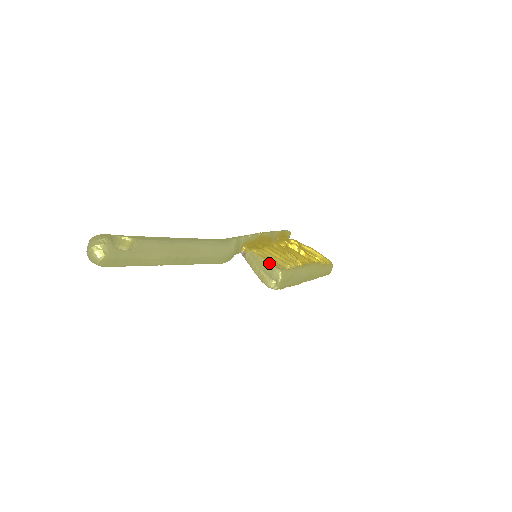
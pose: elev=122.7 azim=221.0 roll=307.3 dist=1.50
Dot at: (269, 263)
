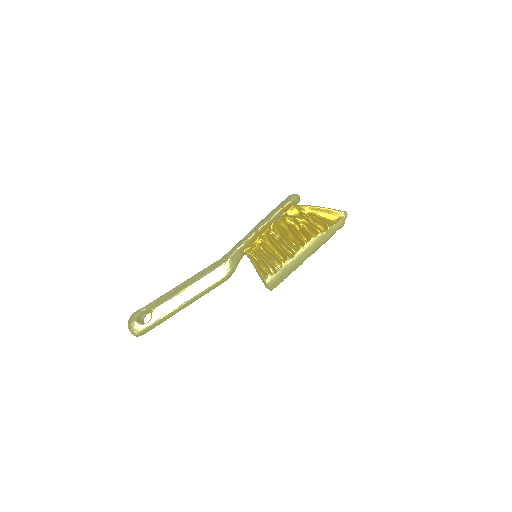
Dot at: (258, 272)
